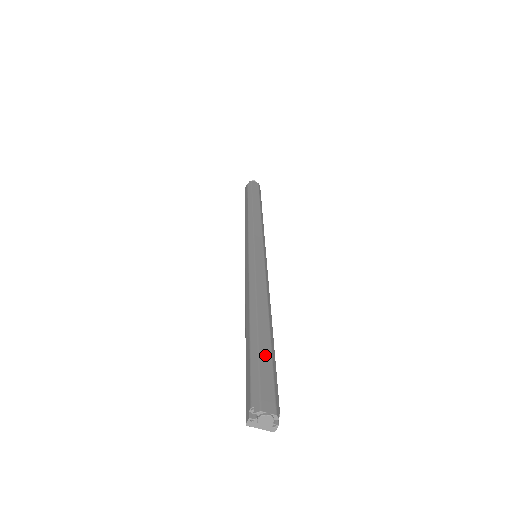
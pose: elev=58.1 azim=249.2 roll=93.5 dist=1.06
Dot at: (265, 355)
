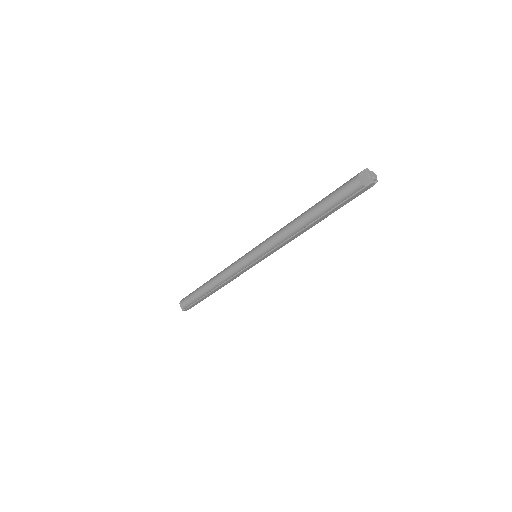
Dot at: occluded
